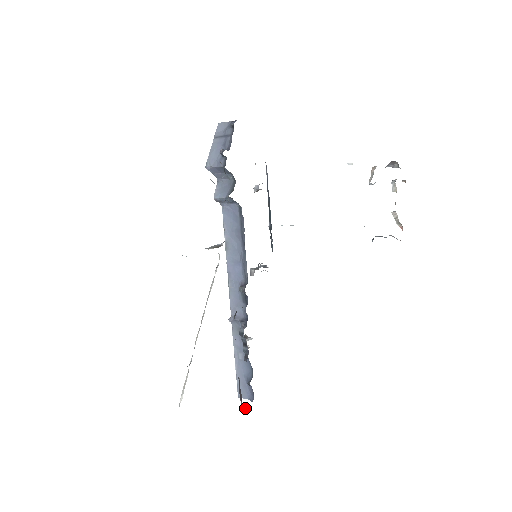
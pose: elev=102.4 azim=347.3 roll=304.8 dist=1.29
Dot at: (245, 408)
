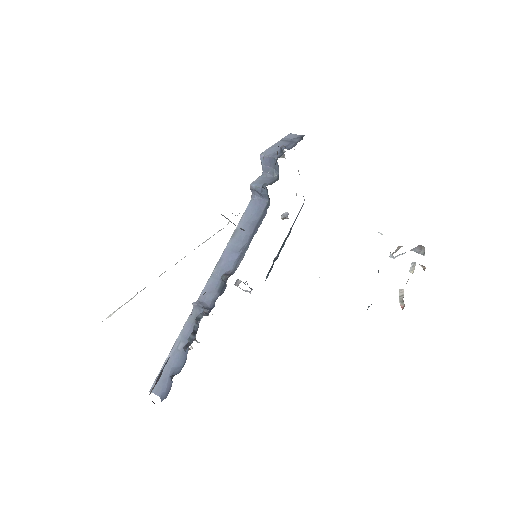
Dot at: occluded
